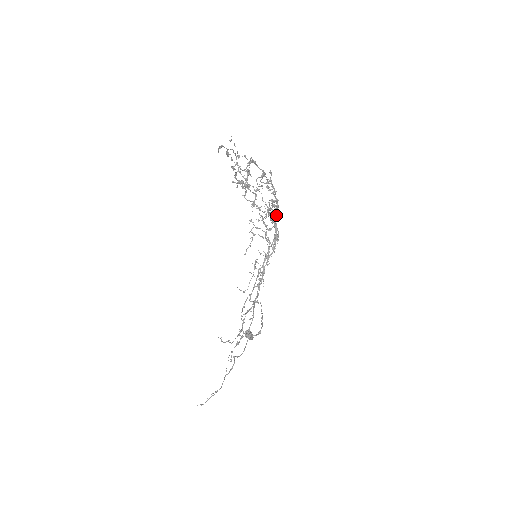
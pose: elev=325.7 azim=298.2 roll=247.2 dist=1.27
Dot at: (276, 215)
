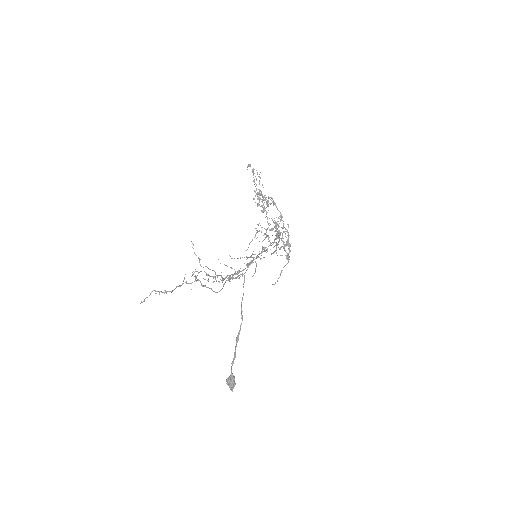
Dot at: (281, 232)
